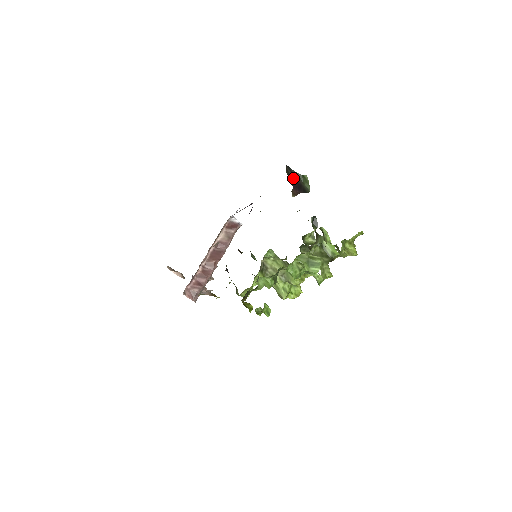
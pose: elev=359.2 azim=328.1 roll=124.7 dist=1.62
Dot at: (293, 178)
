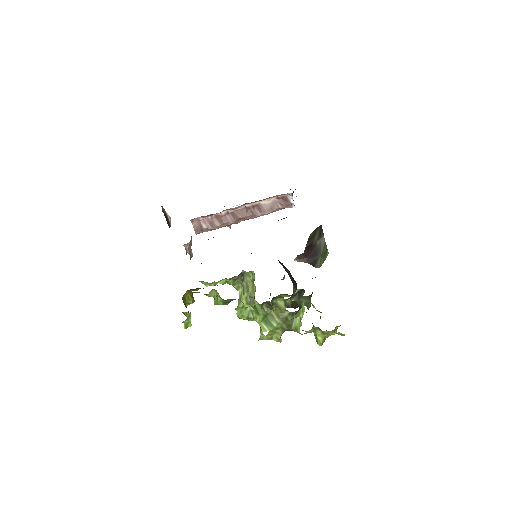
Dot at: (315, 243)
